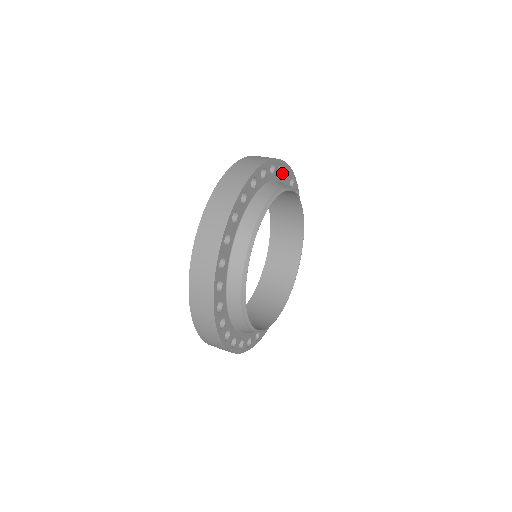
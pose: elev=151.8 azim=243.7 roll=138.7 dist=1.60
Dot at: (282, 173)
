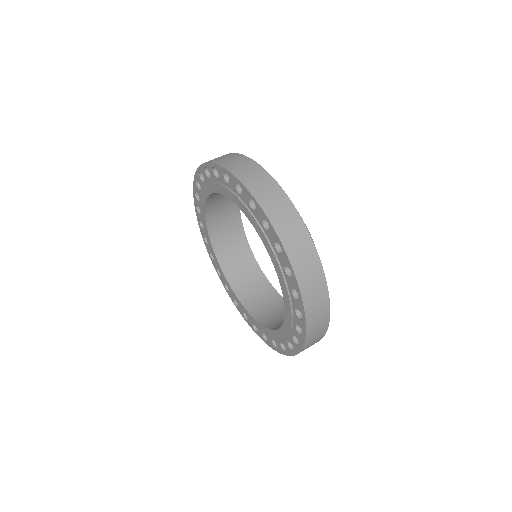
Dot at: occluded
